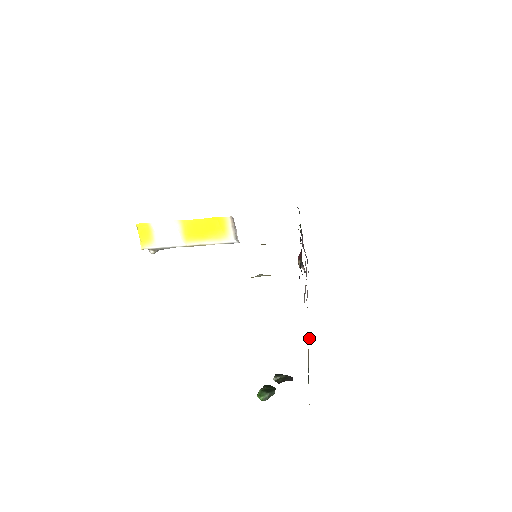
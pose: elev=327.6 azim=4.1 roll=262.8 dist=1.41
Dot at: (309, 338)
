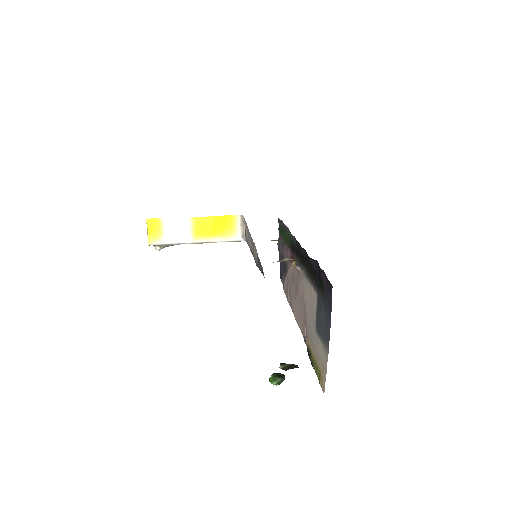
Dot at: (305, 331)
